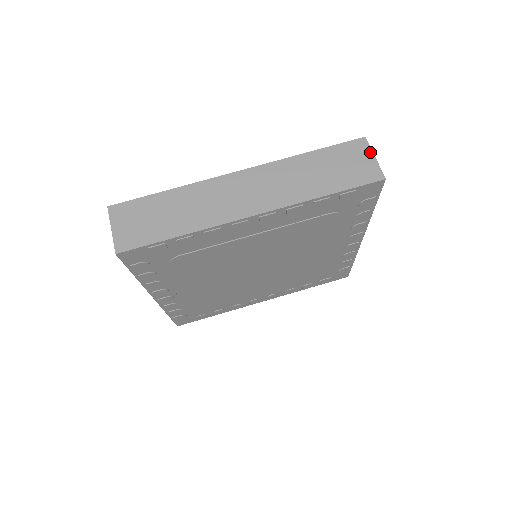
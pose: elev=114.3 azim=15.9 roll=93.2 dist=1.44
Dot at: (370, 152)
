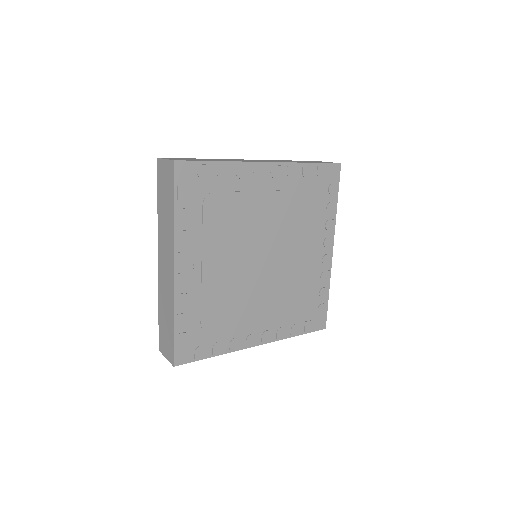
Dot at: occluded
